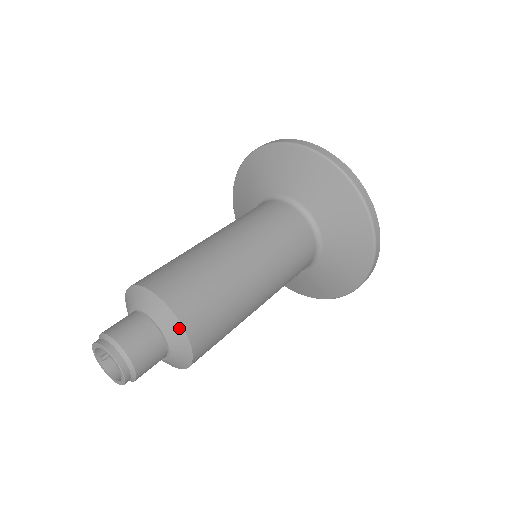
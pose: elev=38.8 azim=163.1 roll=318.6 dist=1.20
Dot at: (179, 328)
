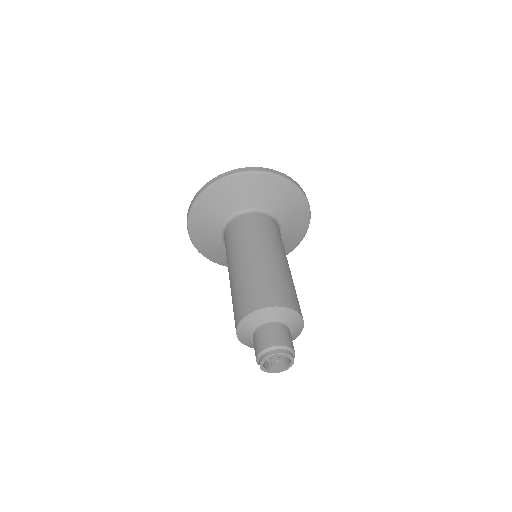
Dot at: (280, 310)
